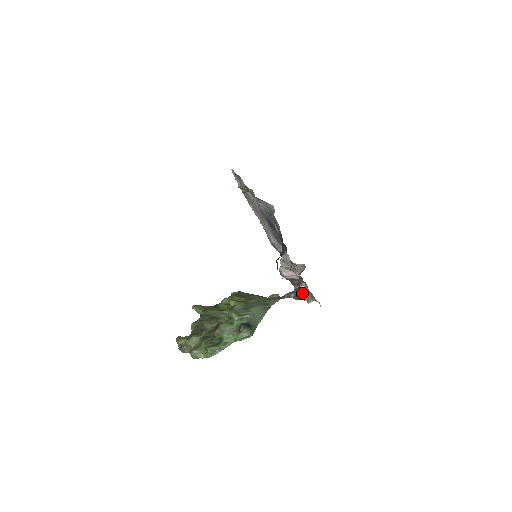
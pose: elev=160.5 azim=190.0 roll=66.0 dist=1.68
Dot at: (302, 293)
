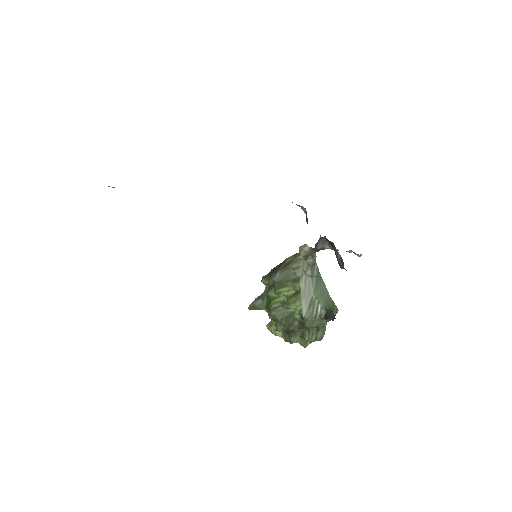
Dot at: occluded
